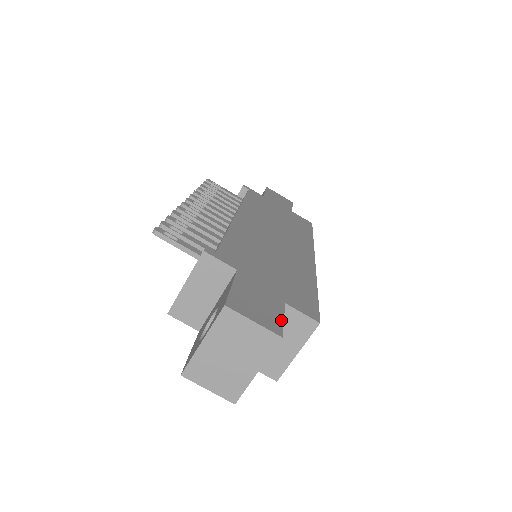
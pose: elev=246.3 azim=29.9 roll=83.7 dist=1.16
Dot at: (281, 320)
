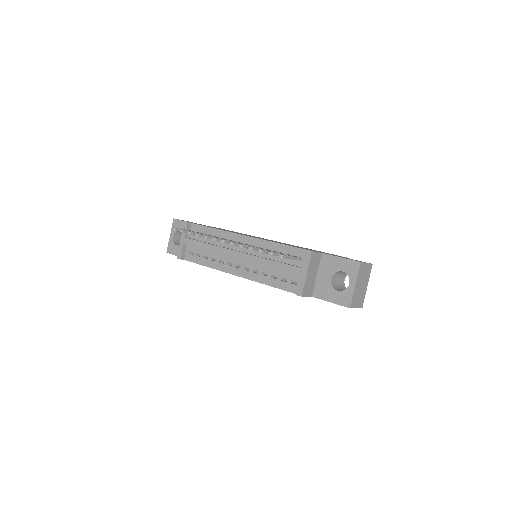
Dot at: occluded
